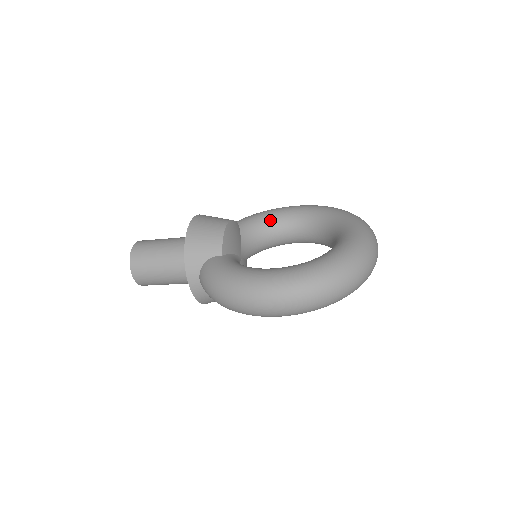
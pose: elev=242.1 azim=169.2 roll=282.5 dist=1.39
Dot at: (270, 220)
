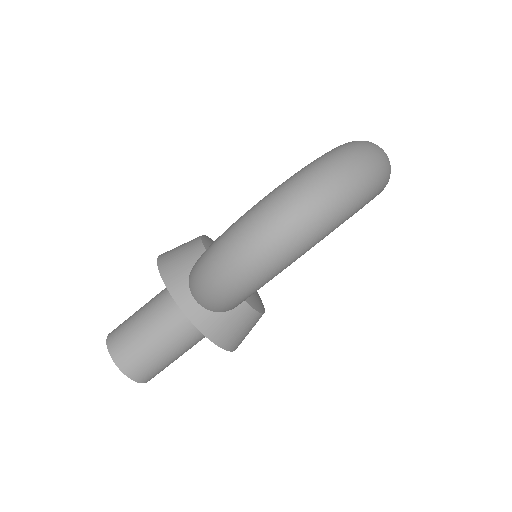
Dot at: occluded
